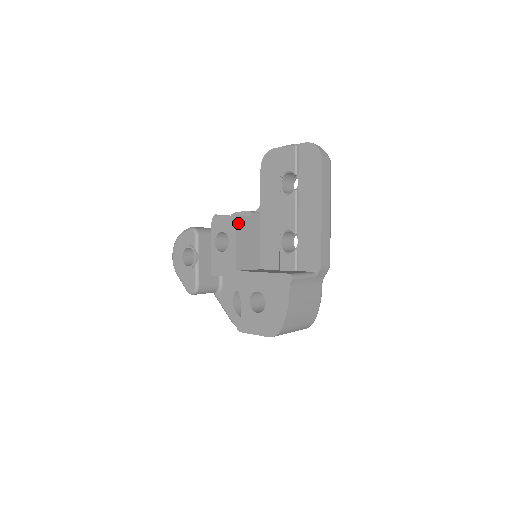
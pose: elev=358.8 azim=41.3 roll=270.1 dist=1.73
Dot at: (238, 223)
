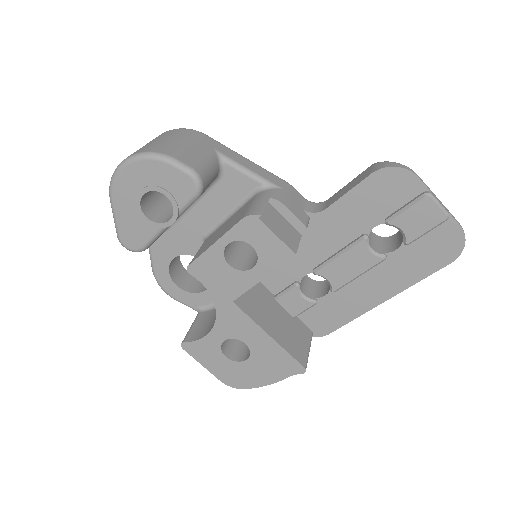
Dot at: (287, 258)
